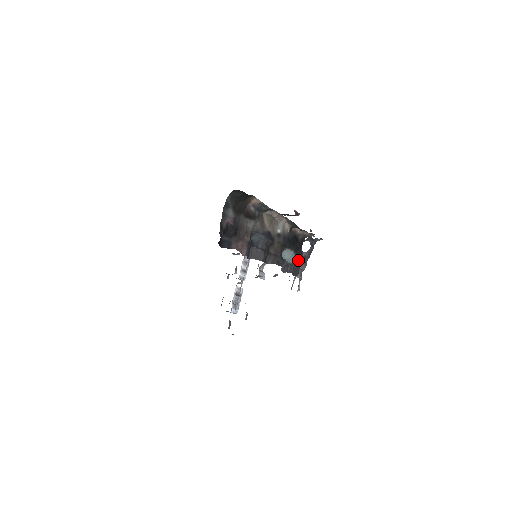
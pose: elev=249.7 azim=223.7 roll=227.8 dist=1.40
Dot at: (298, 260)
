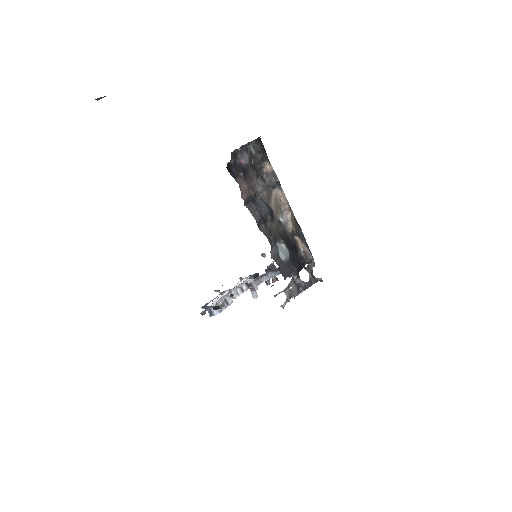
Dot at: (291, 267)
